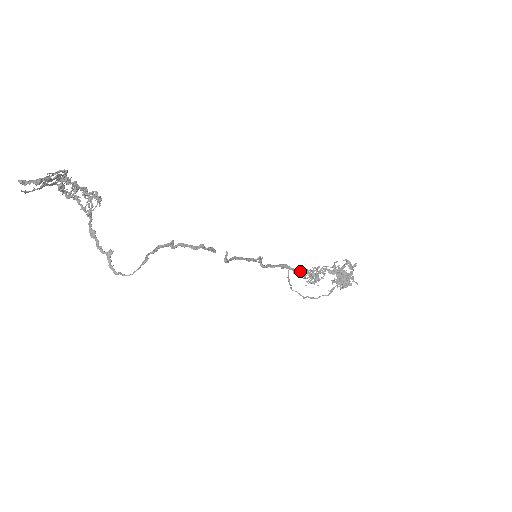
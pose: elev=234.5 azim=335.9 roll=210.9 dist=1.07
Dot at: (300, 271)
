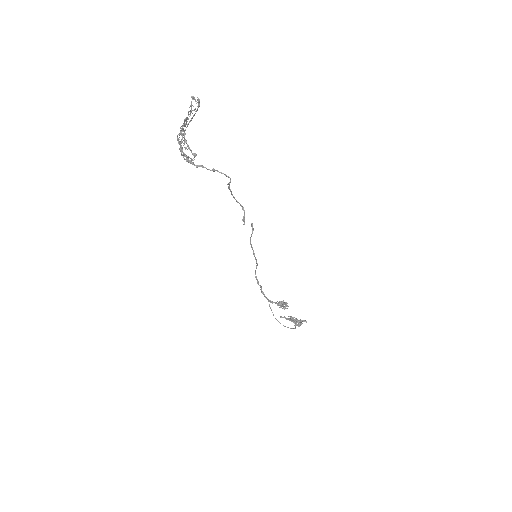
Dot at: (273, 302)
